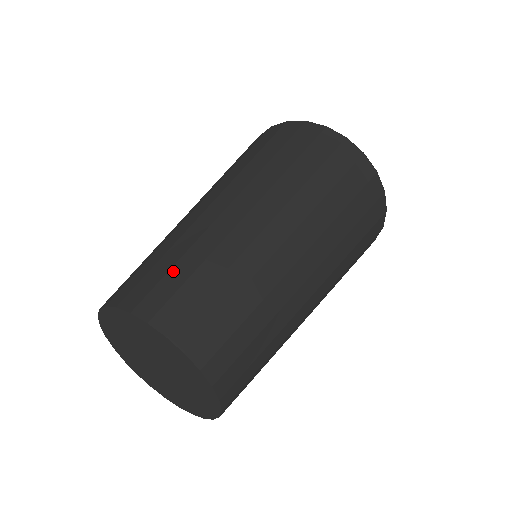
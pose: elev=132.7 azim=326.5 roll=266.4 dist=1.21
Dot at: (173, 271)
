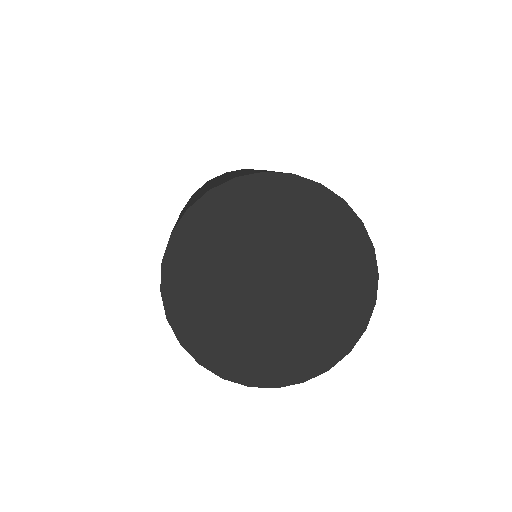
Dot at: occluded
